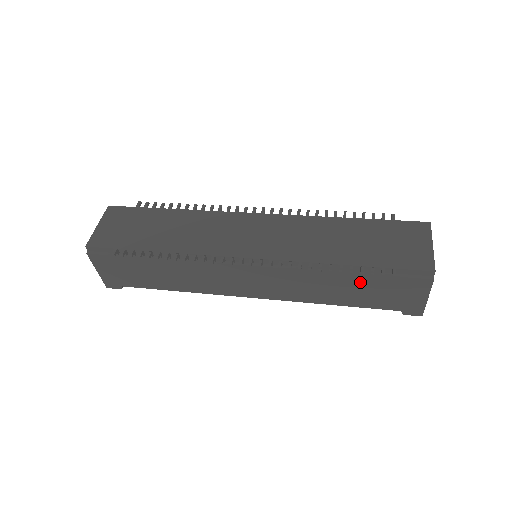
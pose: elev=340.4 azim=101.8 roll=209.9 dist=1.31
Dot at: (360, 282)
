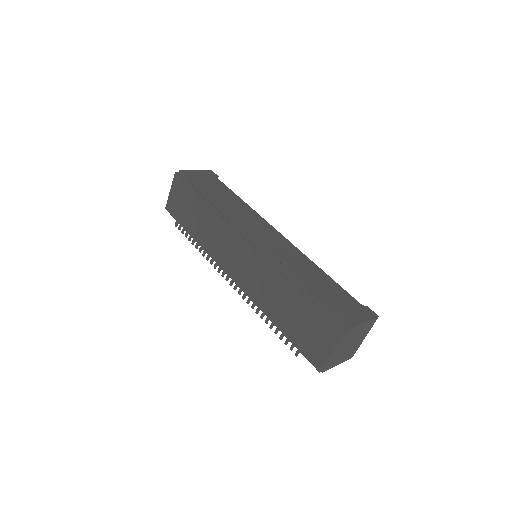
Dot at: occluded
